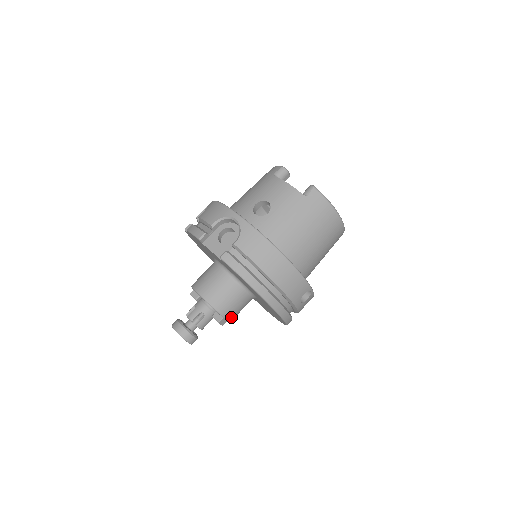
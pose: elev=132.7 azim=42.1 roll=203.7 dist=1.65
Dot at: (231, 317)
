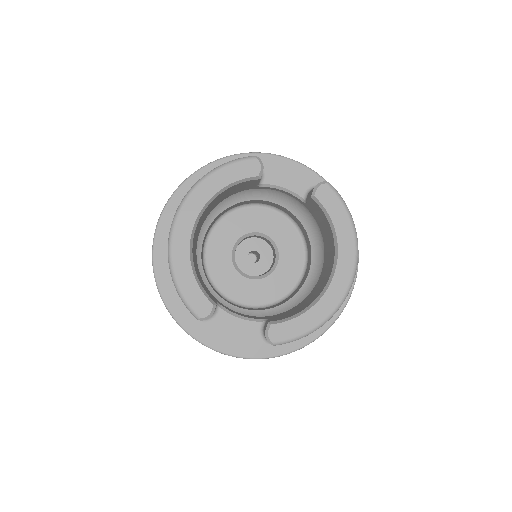
Dot at: occluded
